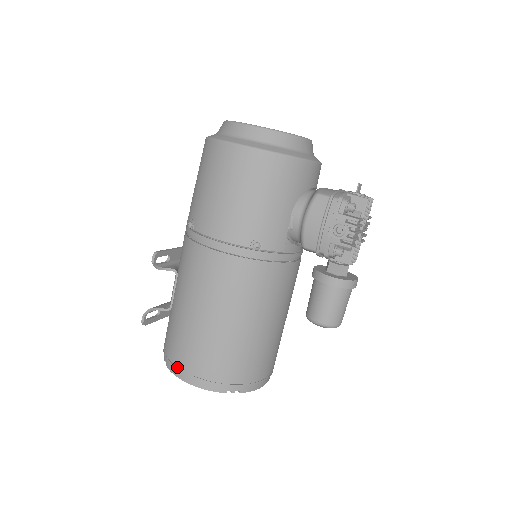
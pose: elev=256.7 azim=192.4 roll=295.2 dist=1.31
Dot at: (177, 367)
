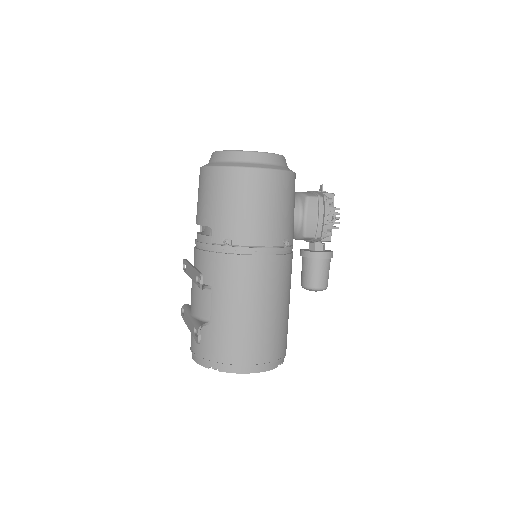
Dot at: (239, 365)
